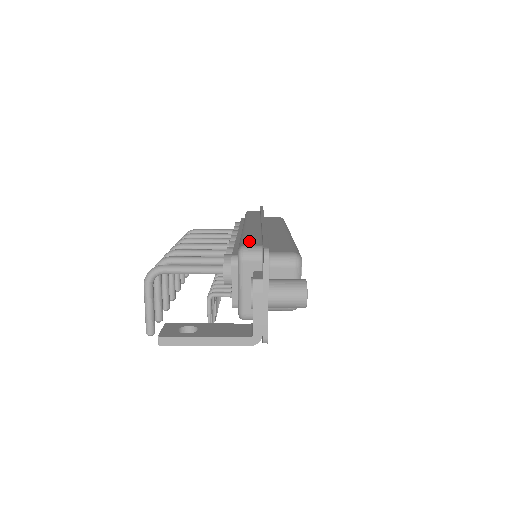
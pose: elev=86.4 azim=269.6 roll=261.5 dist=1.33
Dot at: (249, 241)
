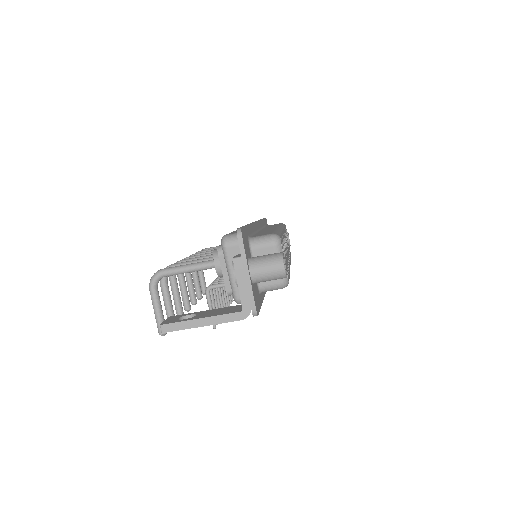
Dot at: (233, 232)
